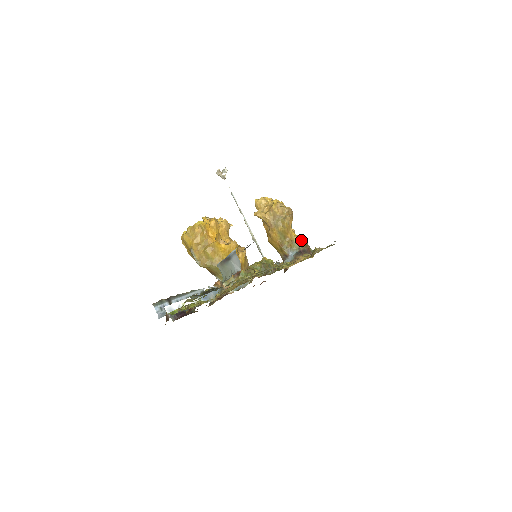
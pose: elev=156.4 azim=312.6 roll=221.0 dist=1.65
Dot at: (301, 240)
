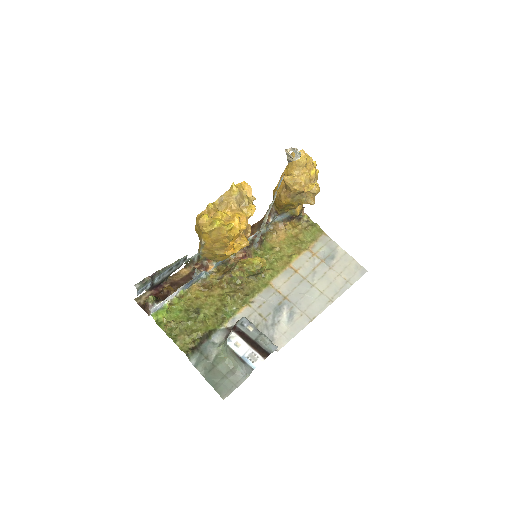
Dot at: (301, 208)
